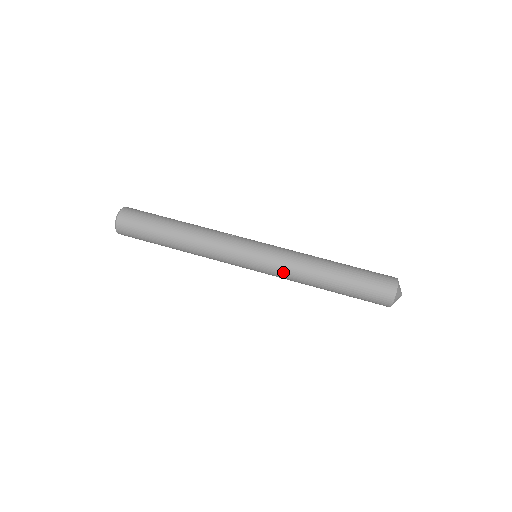
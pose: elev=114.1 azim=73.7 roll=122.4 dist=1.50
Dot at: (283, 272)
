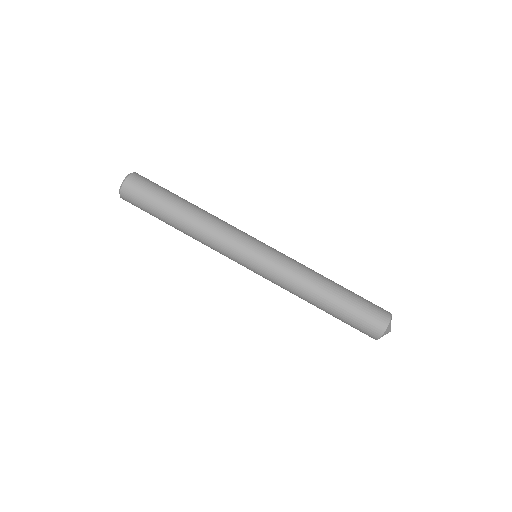
Dot at: (285, 270)
